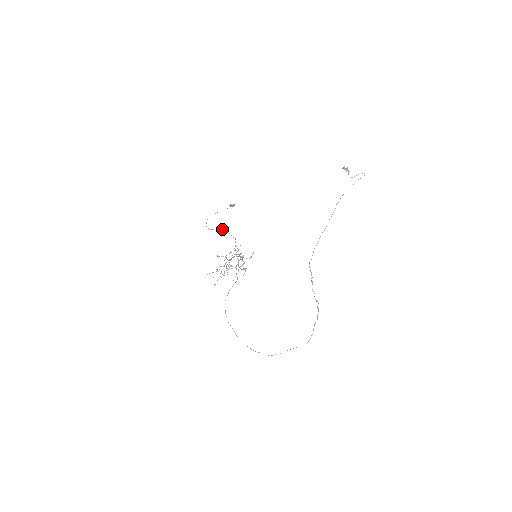
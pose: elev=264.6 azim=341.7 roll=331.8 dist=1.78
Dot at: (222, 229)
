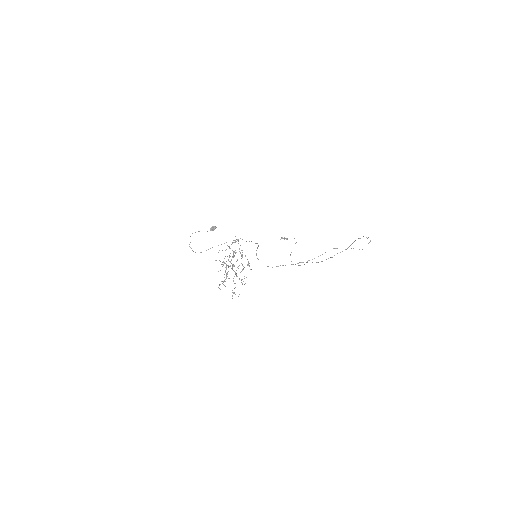
Dot at: (206, 250)
